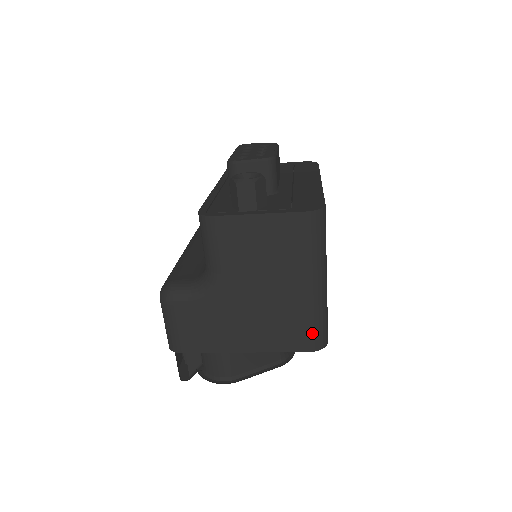
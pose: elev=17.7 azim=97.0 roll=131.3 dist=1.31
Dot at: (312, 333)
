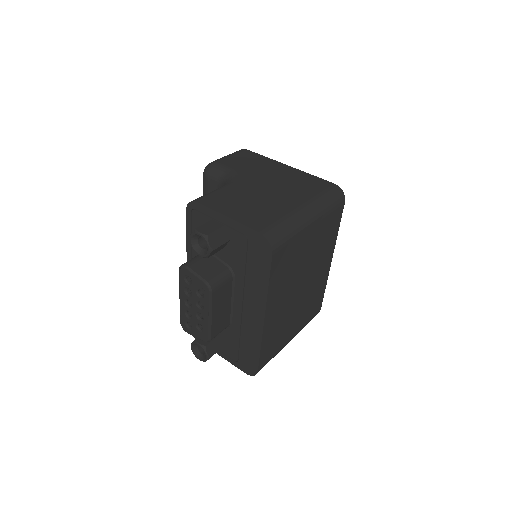
Dot at: occluded
